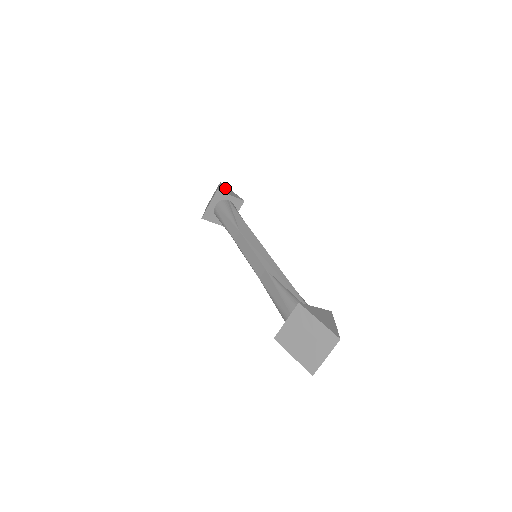
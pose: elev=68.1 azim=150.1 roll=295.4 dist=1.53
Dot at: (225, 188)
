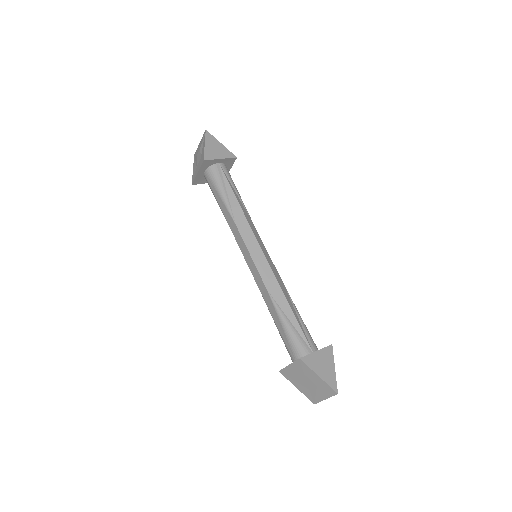
Dot at: (212, 144)
